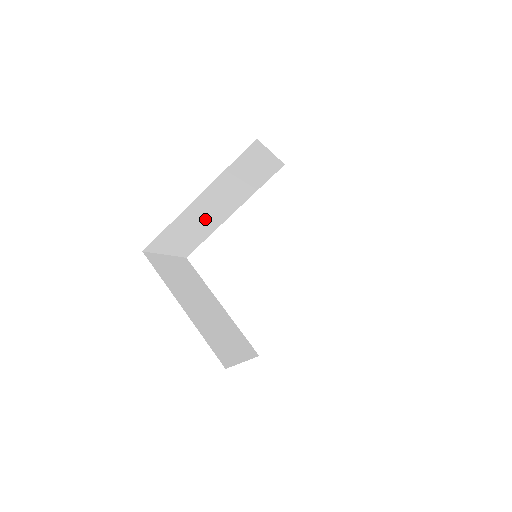
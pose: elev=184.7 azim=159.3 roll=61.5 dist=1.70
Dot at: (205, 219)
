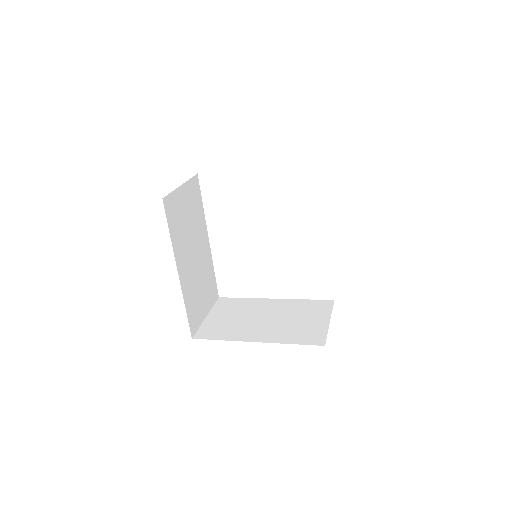
Dot at: (199, 270)
